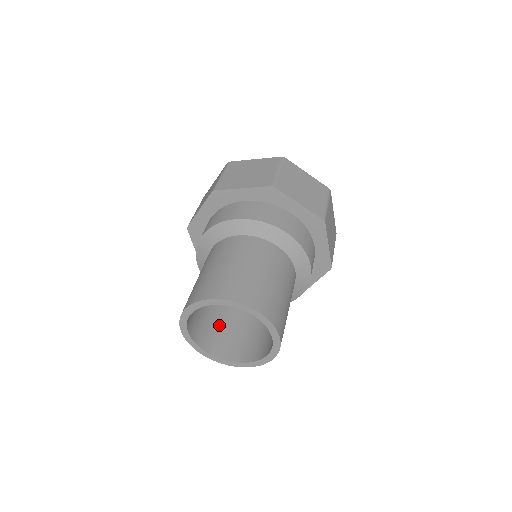
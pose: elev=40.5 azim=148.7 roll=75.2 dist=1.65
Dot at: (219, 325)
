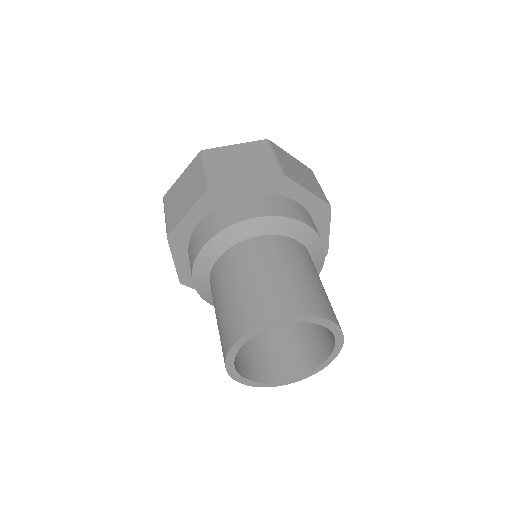
Dot at: occluded
